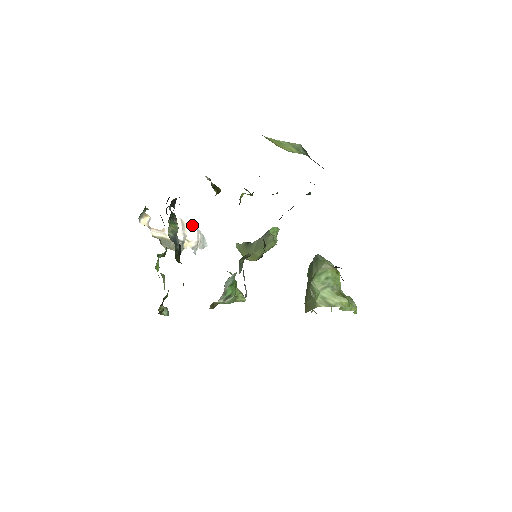
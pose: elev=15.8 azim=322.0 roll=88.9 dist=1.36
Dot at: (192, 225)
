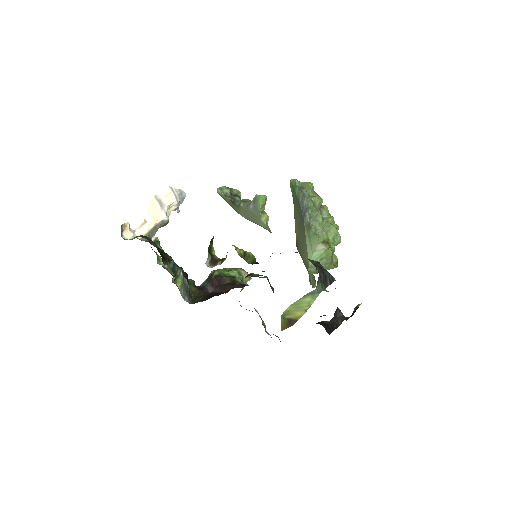
Dot at: (167, 193)
